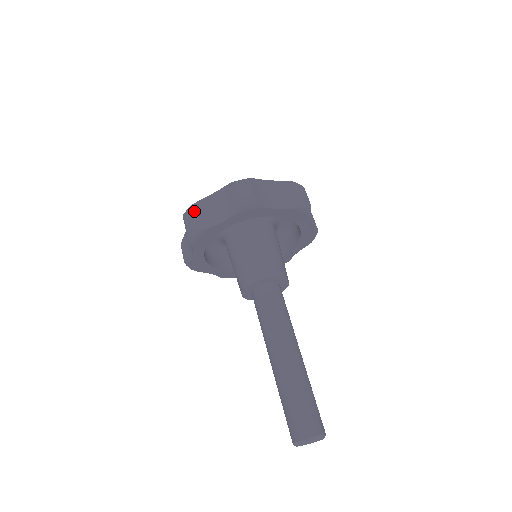
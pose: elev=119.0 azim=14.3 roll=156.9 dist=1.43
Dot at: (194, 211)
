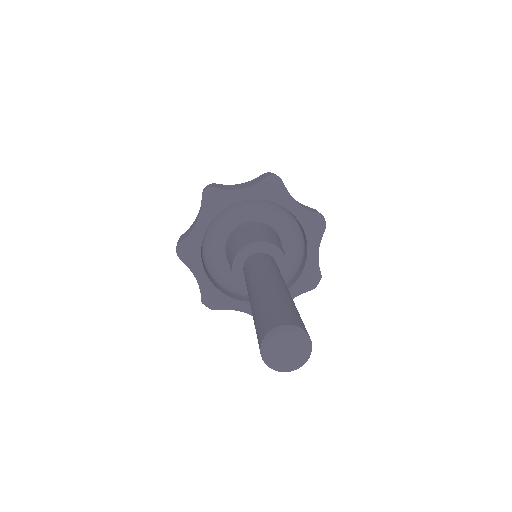
Dot at: (217, 184)
